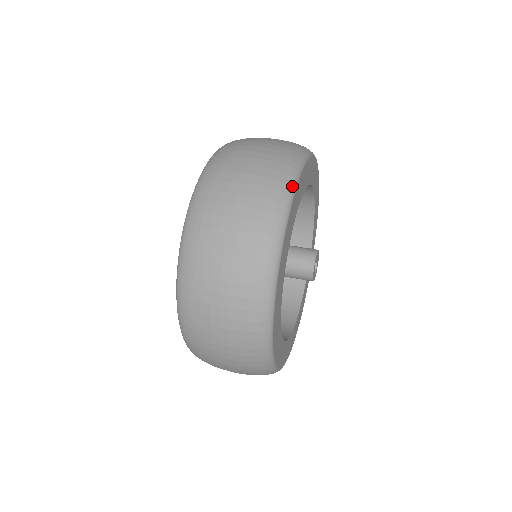
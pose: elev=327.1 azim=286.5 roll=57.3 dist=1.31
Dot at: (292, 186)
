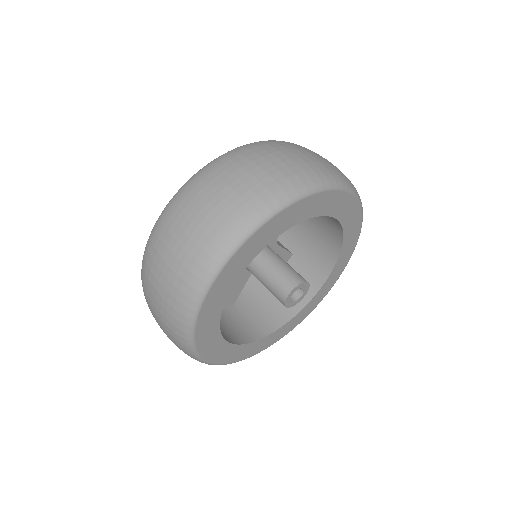
Dot at: (262, 218)
